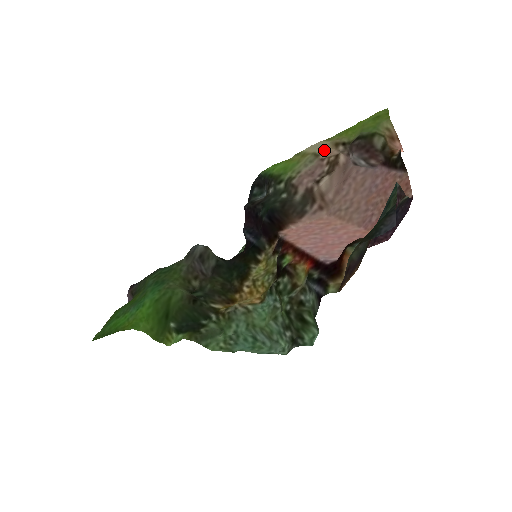
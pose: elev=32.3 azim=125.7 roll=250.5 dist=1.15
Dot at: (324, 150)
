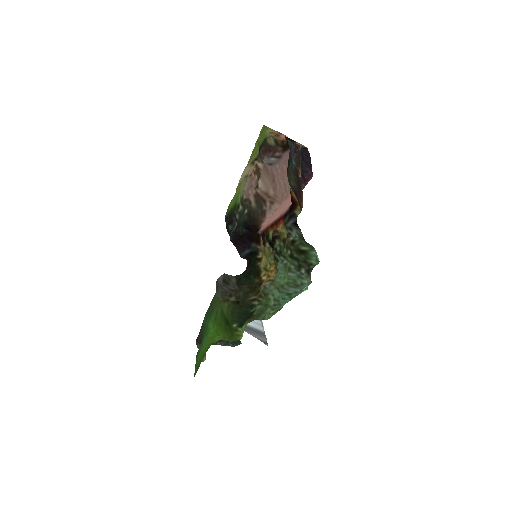
Dot at: (248, 171)
